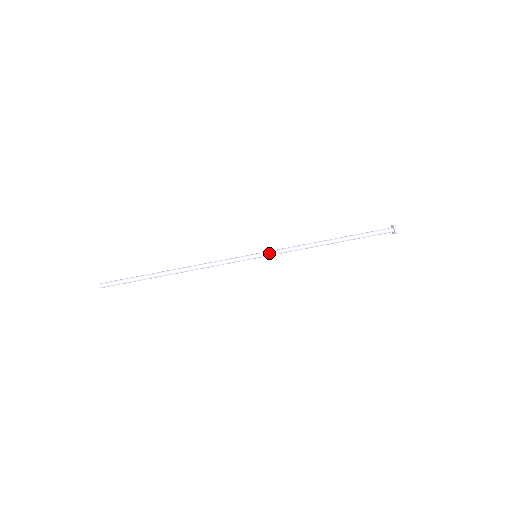
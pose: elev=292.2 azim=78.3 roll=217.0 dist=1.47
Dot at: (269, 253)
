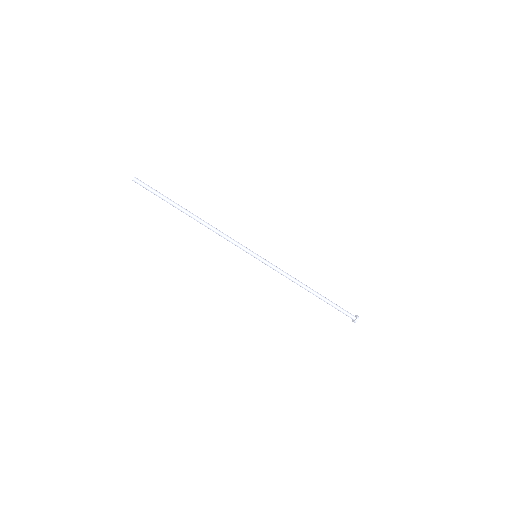
Dot at: (265, 264)
